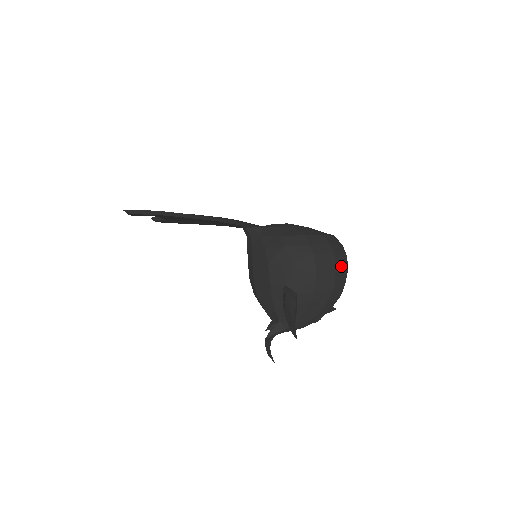
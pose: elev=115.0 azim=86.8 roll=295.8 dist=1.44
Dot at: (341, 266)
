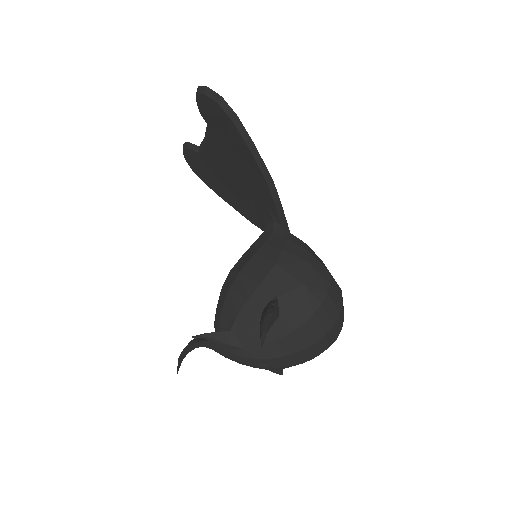
Dot at: (334, 332)
